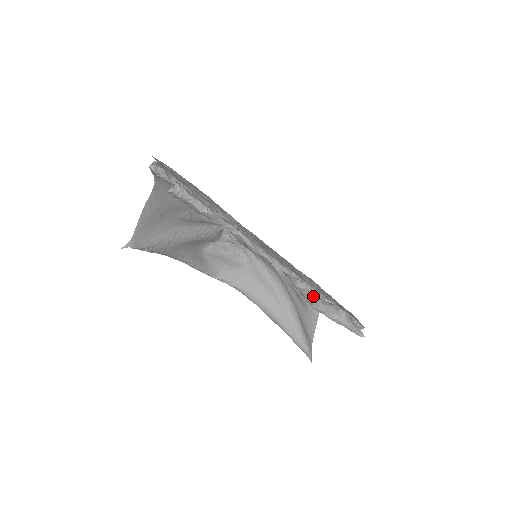
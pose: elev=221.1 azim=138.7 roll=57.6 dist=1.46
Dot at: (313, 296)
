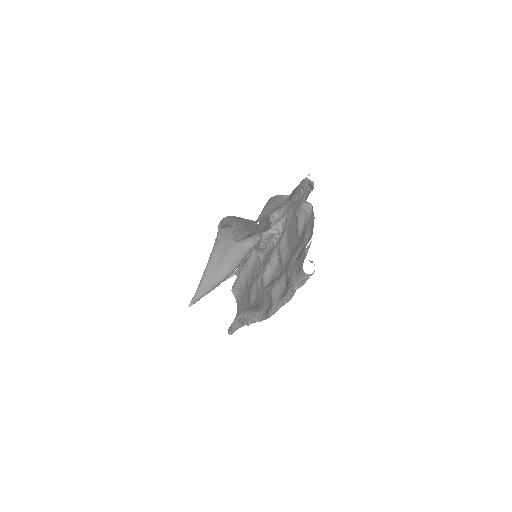
Dot at: occluded
